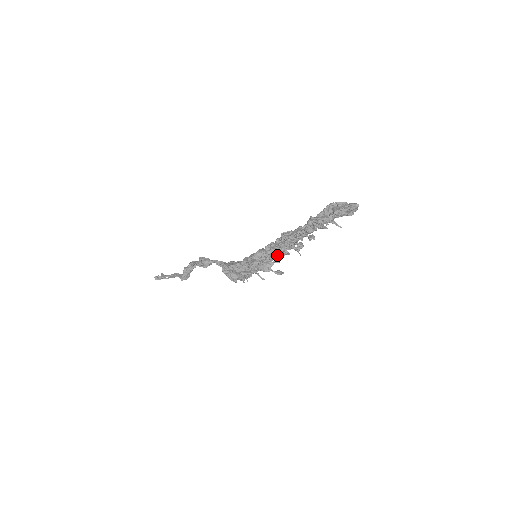
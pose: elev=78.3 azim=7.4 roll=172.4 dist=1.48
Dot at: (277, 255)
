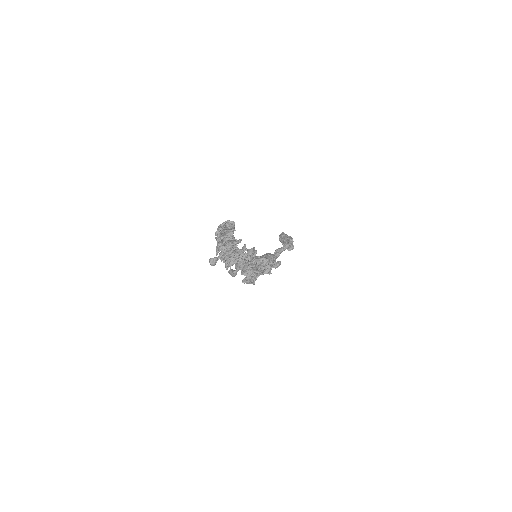
Dot at: occluded
